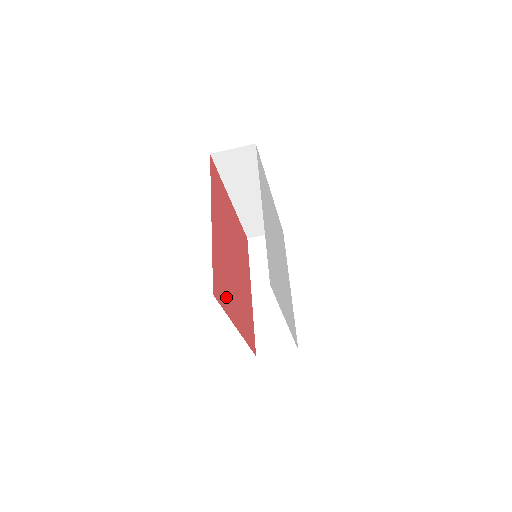
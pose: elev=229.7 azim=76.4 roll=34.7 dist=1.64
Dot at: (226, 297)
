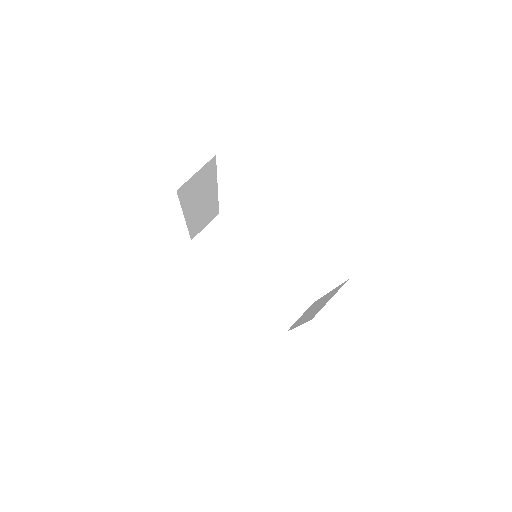
Dot at: occluded
